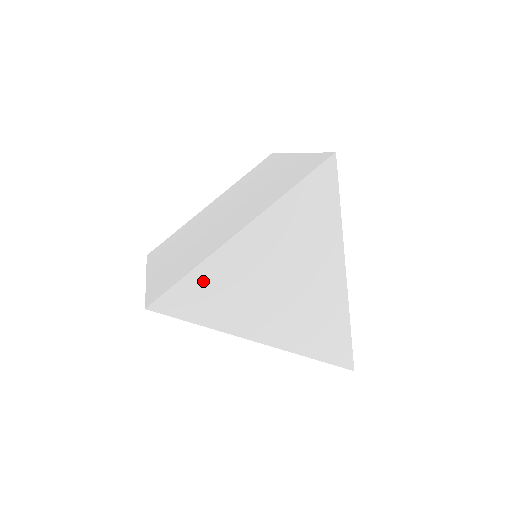
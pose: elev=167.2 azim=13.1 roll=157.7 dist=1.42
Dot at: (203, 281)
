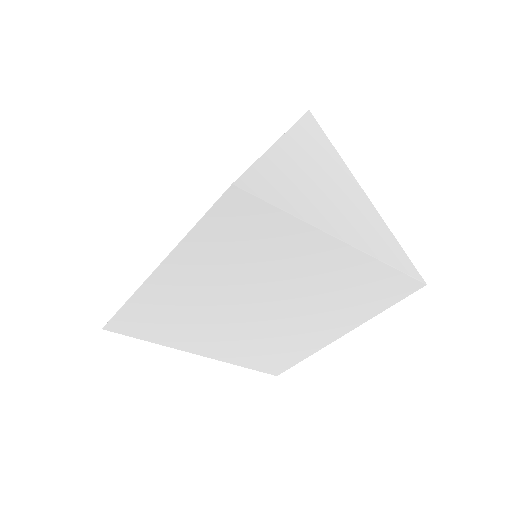
Dot at: (272, 171)
